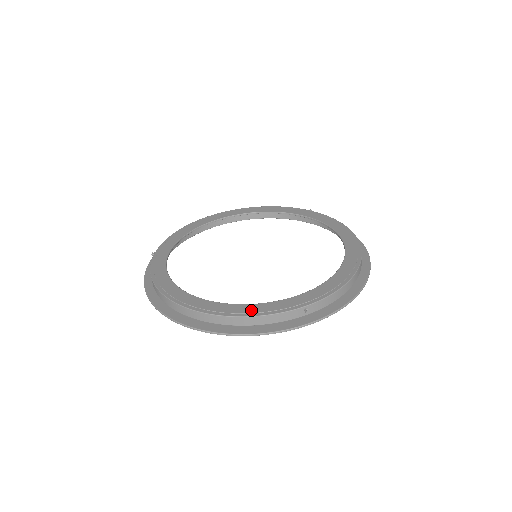
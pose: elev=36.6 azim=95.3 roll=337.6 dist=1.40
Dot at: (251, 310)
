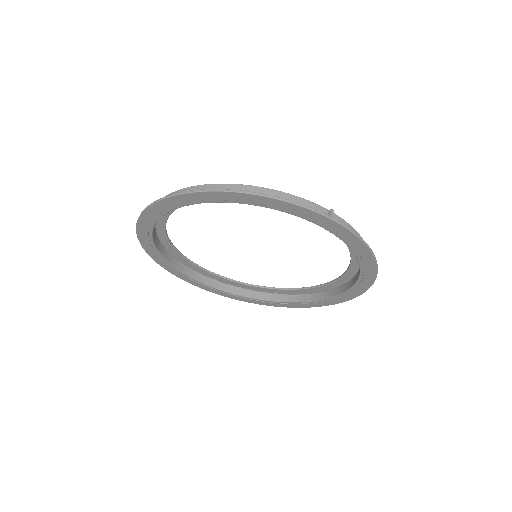
Dot at: occluded
